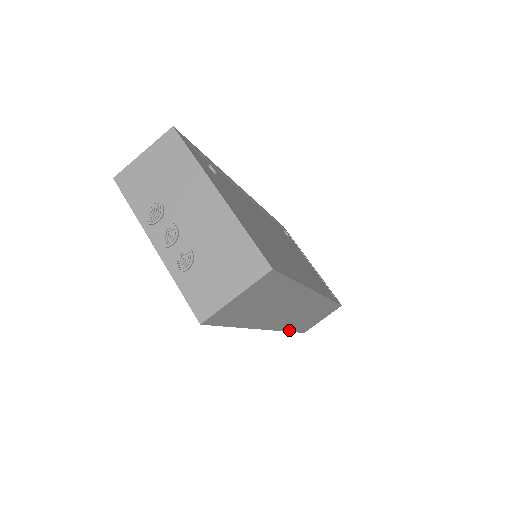
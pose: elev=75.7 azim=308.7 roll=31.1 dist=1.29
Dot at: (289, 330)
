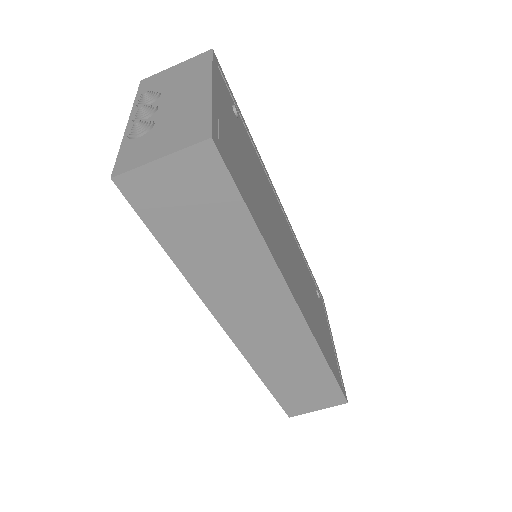
Dot at: (261, 376)
